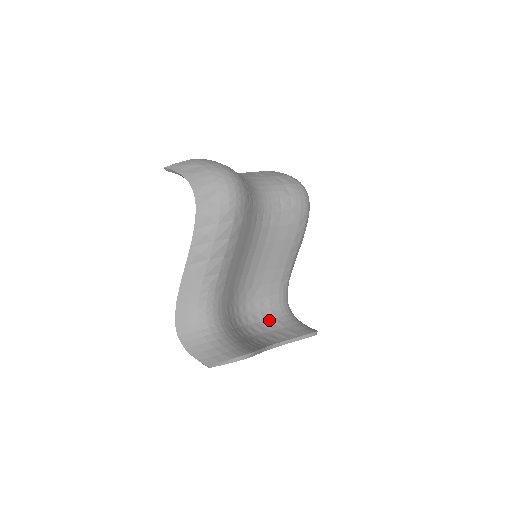
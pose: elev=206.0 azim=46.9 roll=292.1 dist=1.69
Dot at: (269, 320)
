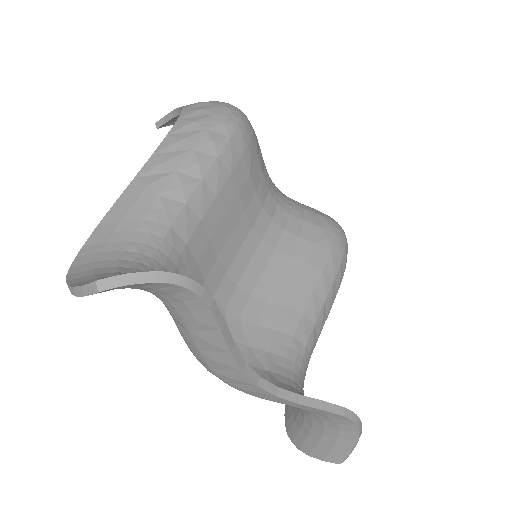
Dot at: occluded
